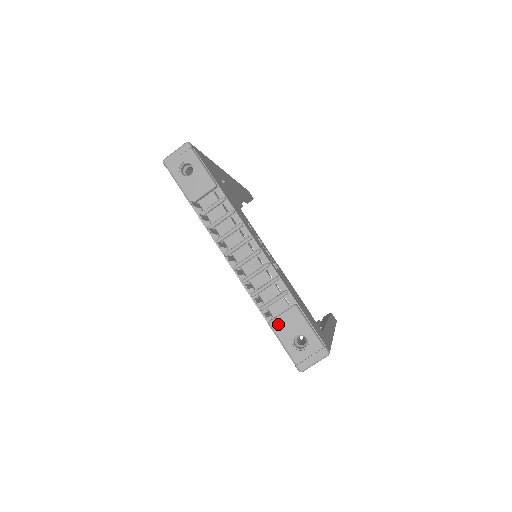
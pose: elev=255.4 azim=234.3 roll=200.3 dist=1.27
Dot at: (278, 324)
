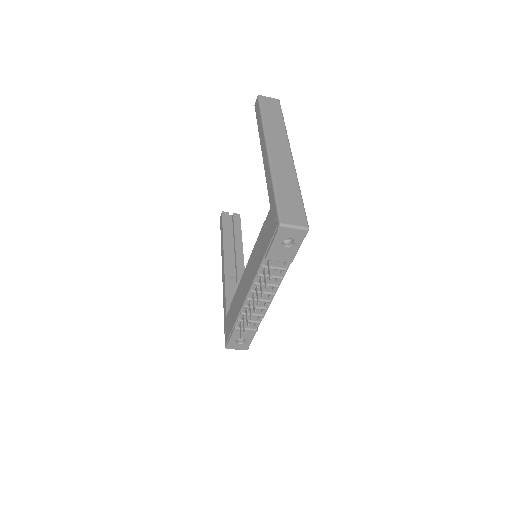
Dot at: occluded
